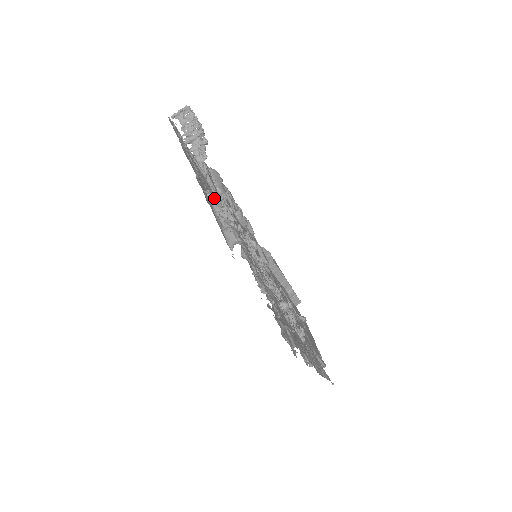
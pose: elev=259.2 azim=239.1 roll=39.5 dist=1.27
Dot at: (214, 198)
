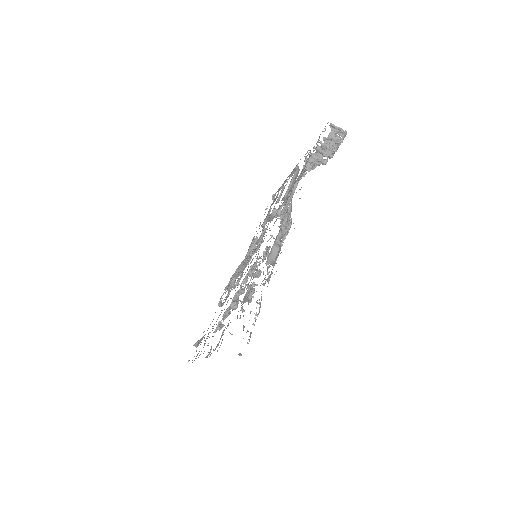
Dot at: (290, 212)
